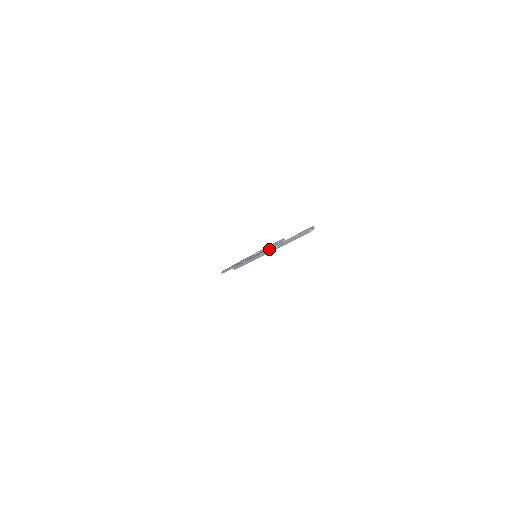
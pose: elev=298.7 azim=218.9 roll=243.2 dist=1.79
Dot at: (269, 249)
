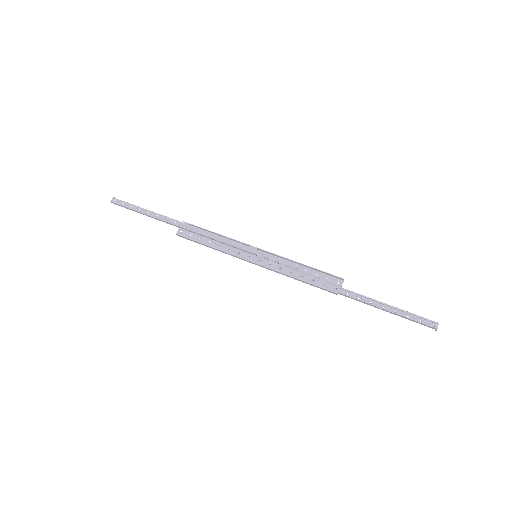
Dot at: (315, 283)
